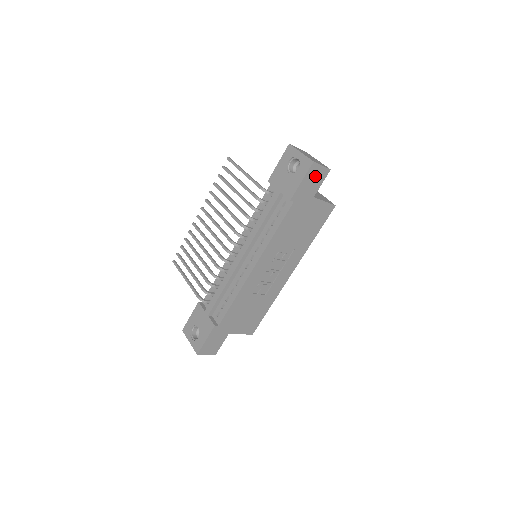
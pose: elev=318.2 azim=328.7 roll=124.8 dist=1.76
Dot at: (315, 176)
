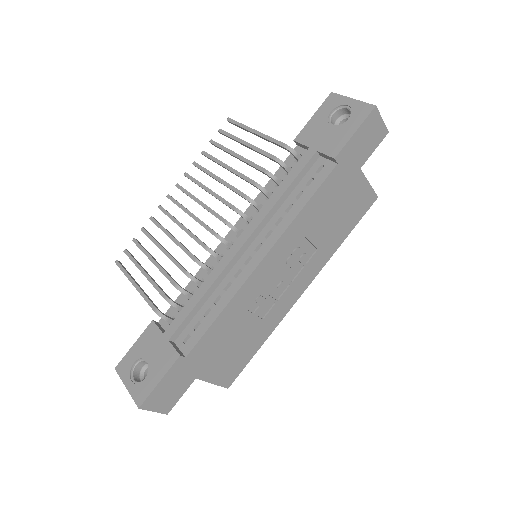
Dot at: (371, 133)
